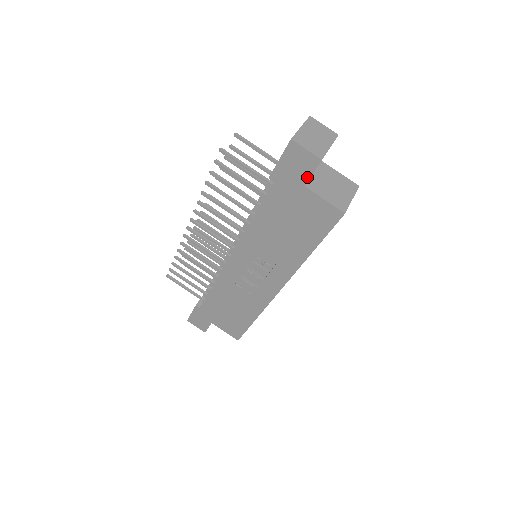
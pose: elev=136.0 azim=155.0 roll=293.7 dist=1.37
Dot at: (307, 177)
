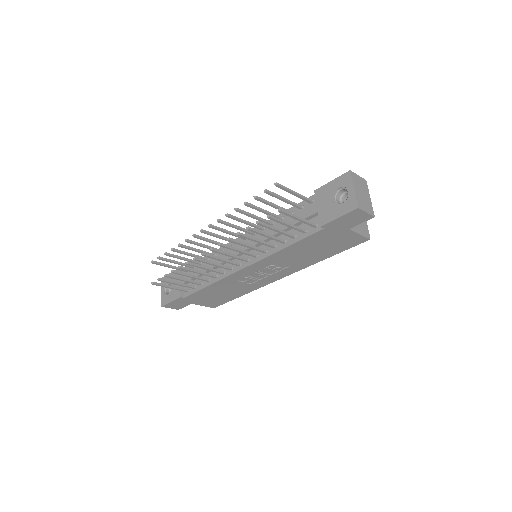
Dot at: (355, 225)
